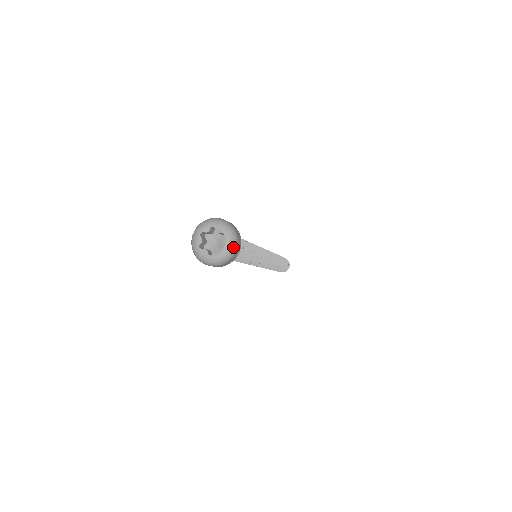
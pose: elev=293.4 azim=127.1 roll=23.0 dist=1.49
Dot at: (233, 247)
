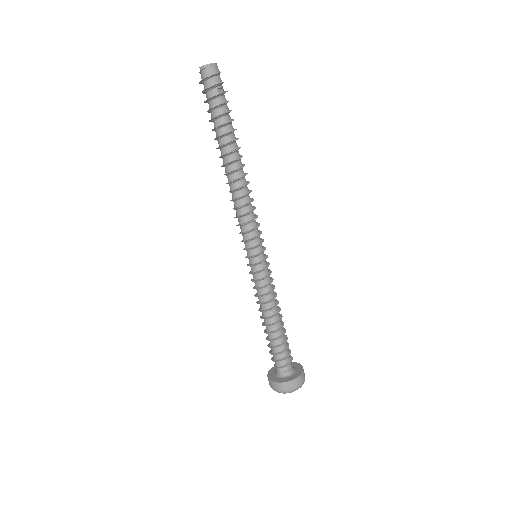
Dot at: (303, 383)
